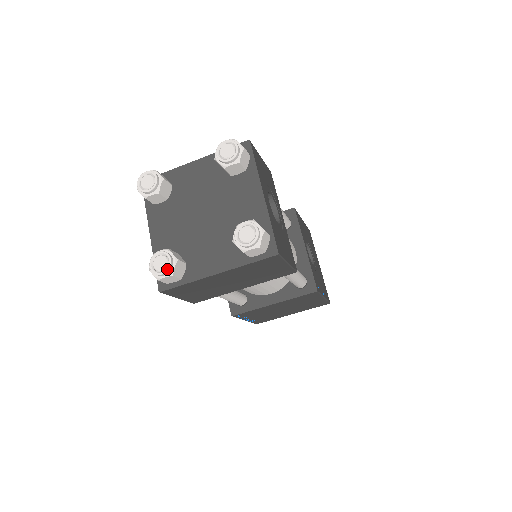
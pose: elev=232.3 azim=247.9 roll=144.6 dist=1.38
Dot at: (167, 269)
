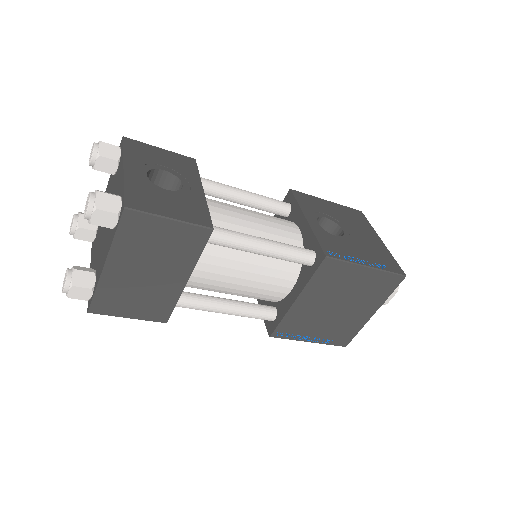
Dot at: (65, 282)
